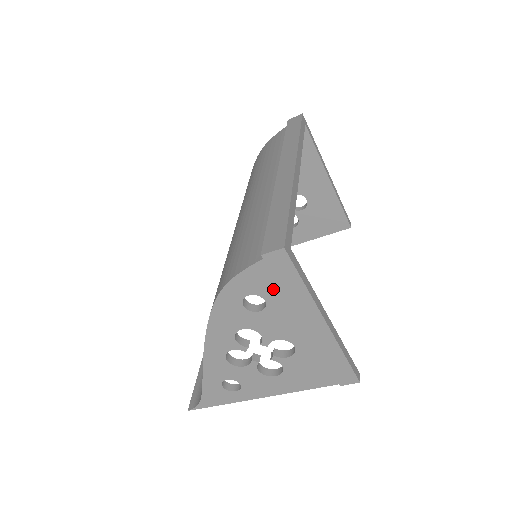
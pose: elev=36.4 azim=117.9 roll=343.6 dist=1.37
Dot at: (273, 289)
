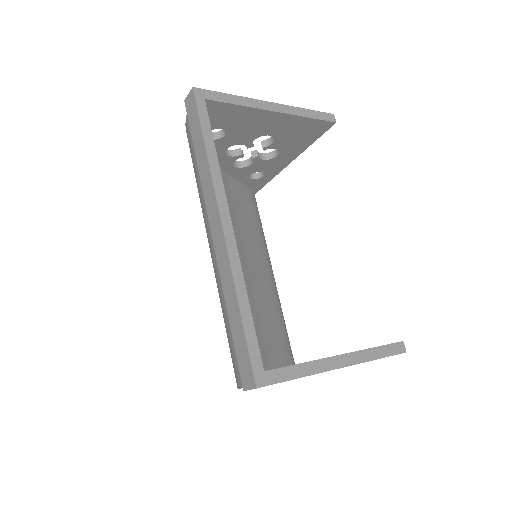
Dot at: occluded
